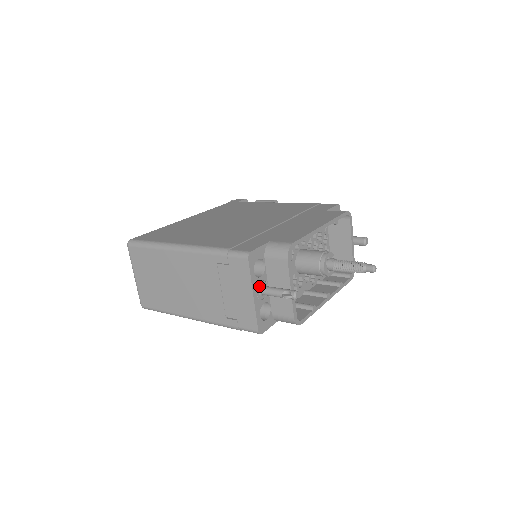
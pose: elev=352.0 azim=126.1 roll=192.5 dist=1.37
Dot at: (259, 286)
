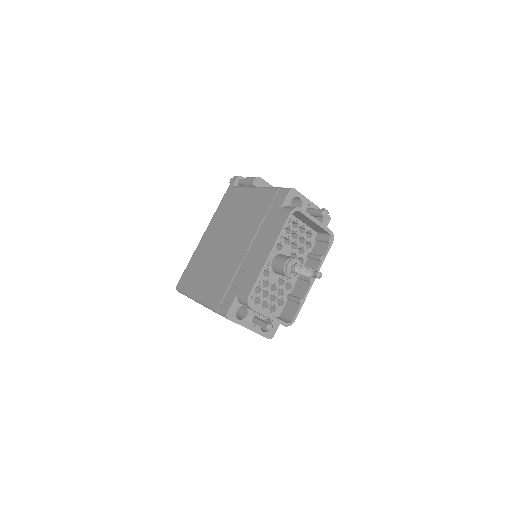
Dot at: (250, 320)
